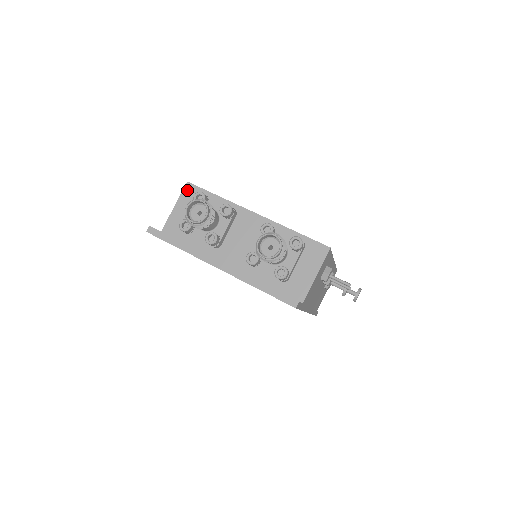
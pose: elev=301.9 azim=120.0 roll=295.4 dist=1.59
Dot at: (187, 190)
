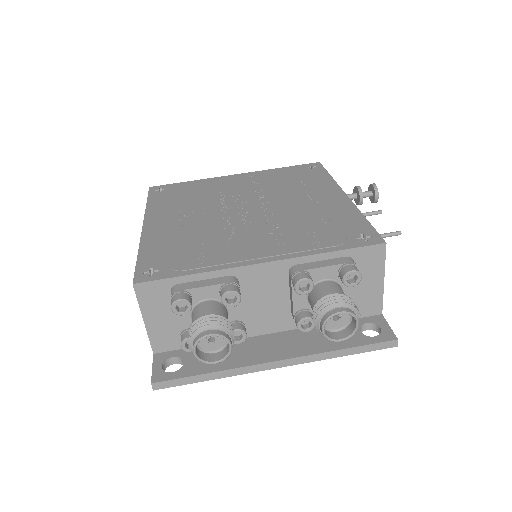
Dot at: (143, 294)
